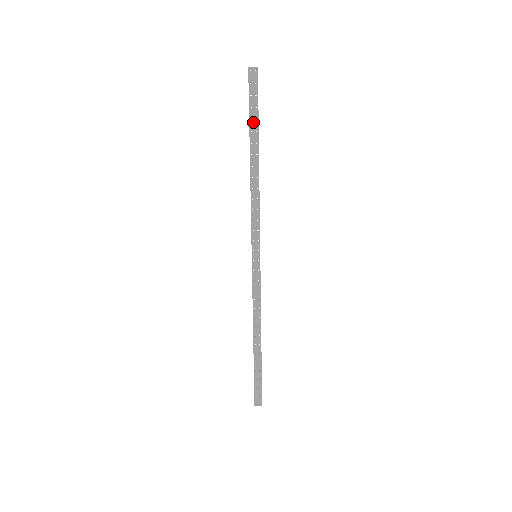
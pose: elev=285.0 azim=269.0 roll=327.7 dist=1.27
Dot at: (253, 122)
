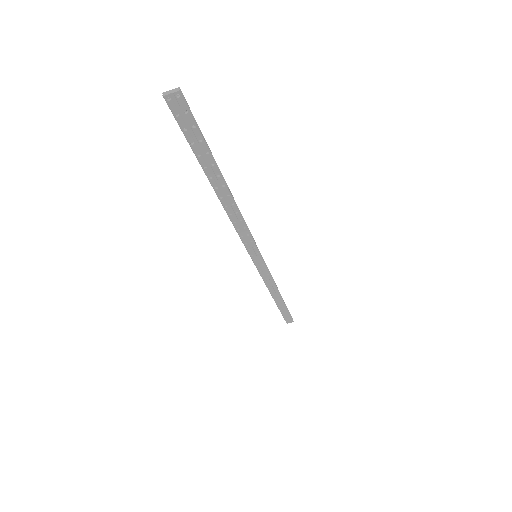
Dot at: (203, 157)
